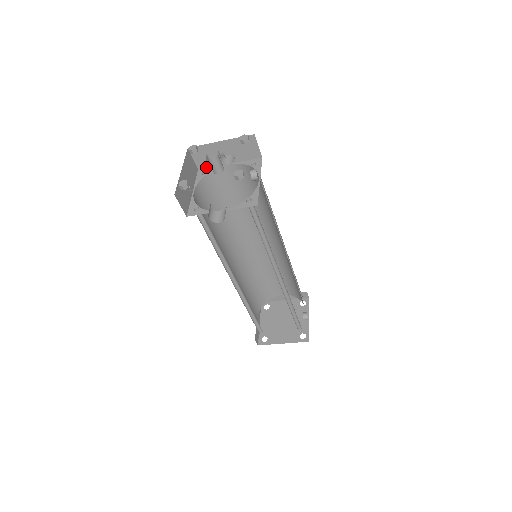
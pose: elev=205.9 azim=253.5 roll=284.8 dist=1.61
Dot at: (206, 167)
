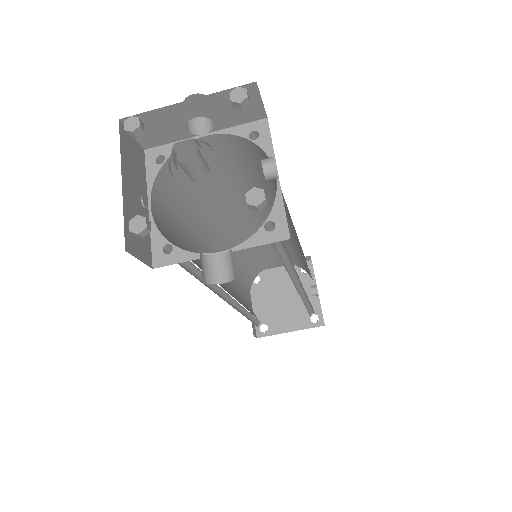
Dot at: (159, 144)
